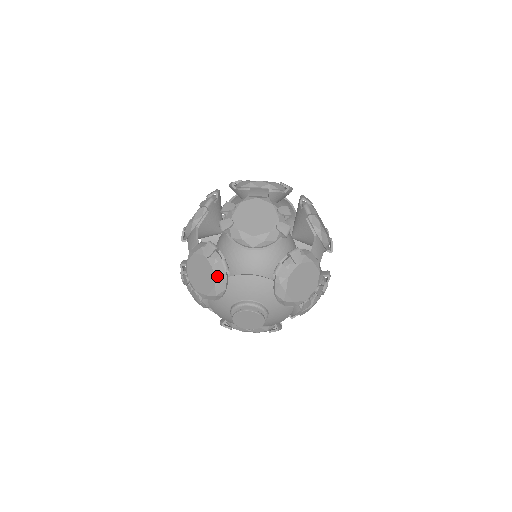
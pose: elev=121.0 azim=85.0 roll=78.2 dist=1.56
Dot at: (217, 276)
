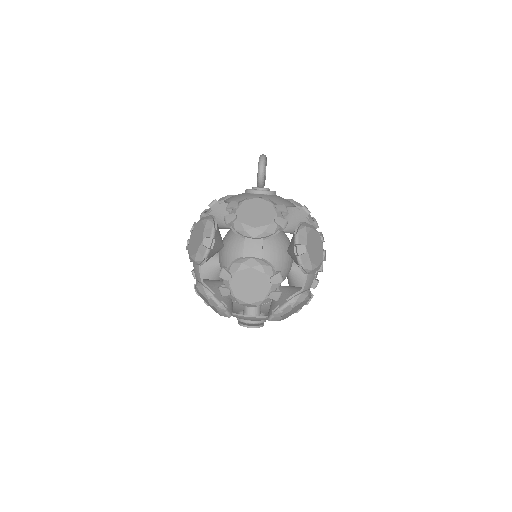
Dot at: (222, 315)
